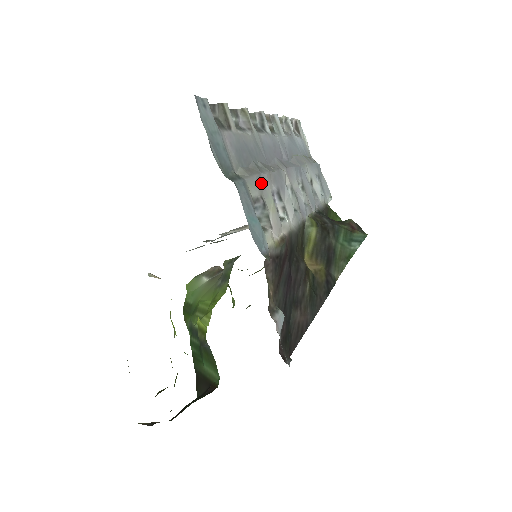
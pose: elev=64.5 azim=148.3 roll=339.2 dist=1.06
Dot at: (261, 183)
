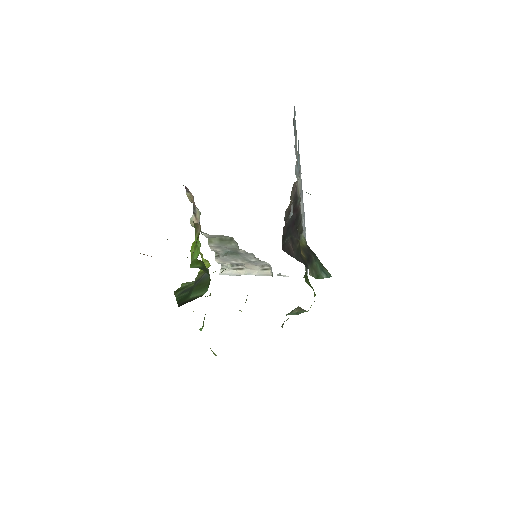
Dot at: (300, 168)
